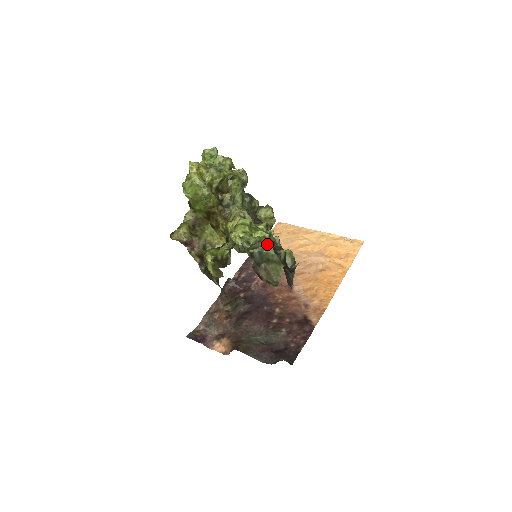
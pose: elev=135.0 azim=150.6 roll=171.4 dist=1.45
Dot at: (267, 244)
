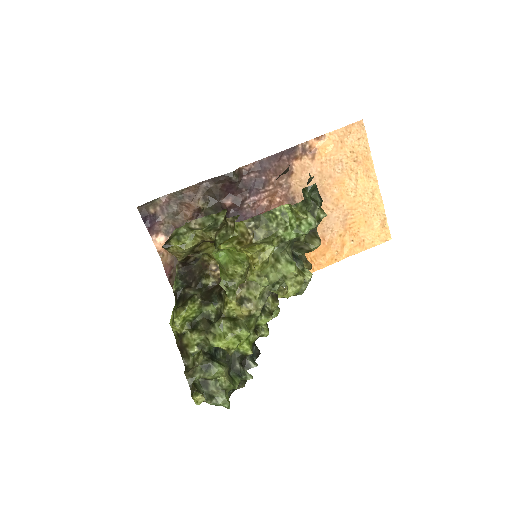
Dot at: (224, 406)
